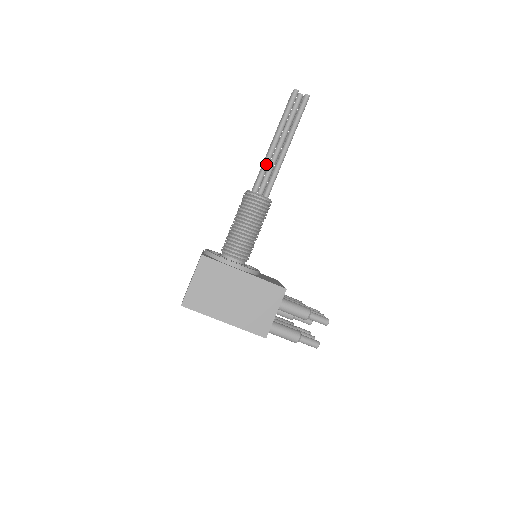
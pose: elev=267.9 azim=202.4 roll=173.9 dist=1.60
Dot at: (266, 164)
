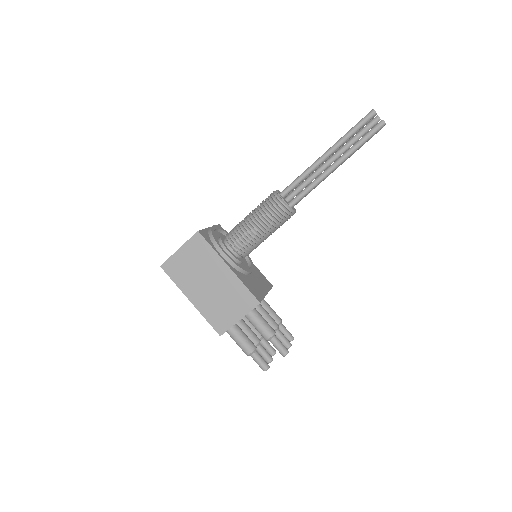
Dot at: (306, 173)
